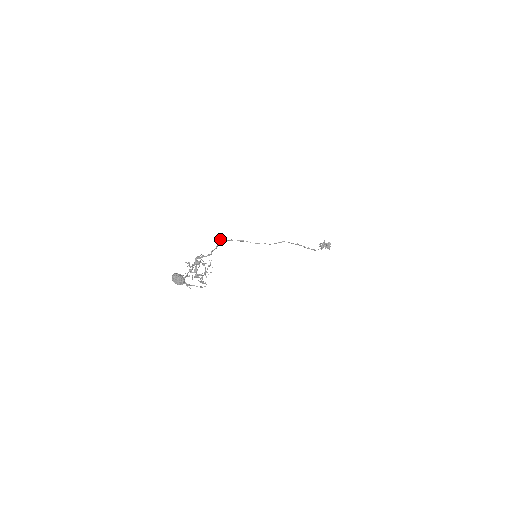
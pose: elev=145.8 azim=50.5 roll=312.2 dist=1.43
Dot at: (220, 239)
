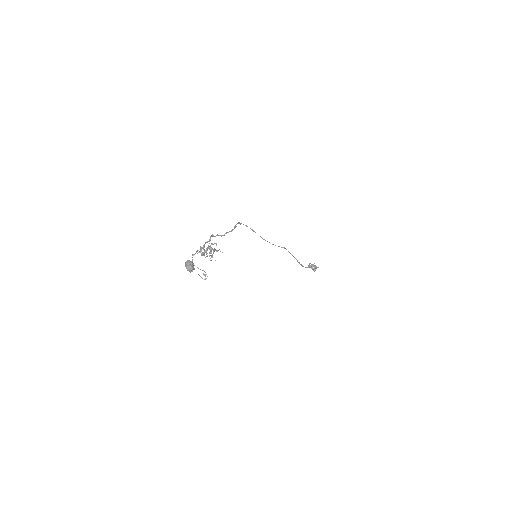
Dot at: (238, 222)
